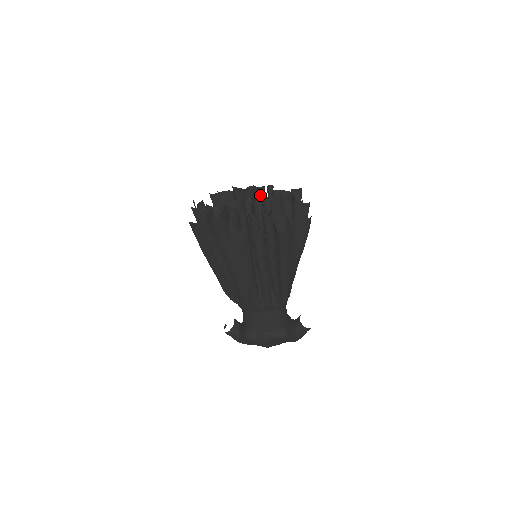
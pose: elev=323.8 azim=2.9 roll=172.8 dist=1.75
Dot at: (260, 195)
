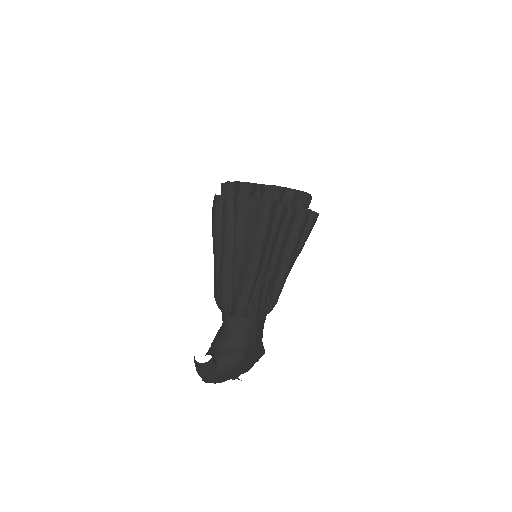
Dot at: occluded
